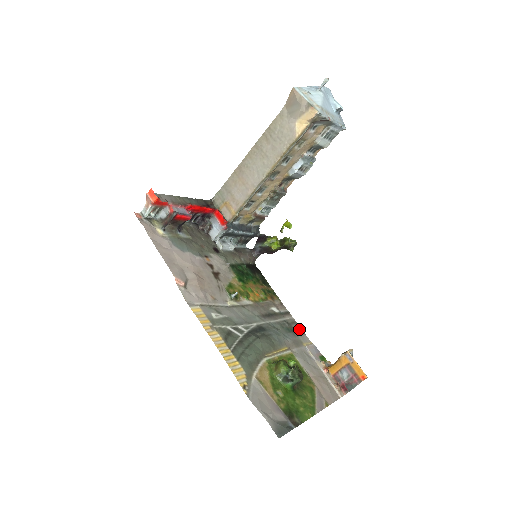
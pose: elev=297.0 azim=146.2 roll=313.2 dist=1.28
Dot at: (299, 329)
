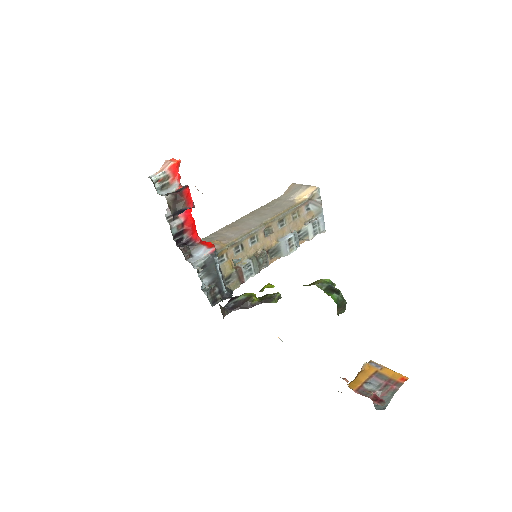
Dot at: occluded
